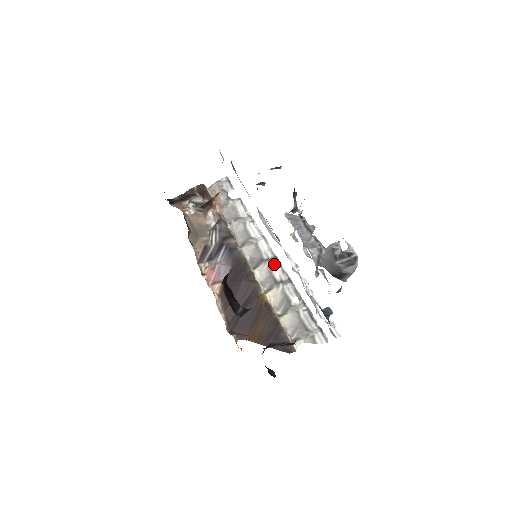
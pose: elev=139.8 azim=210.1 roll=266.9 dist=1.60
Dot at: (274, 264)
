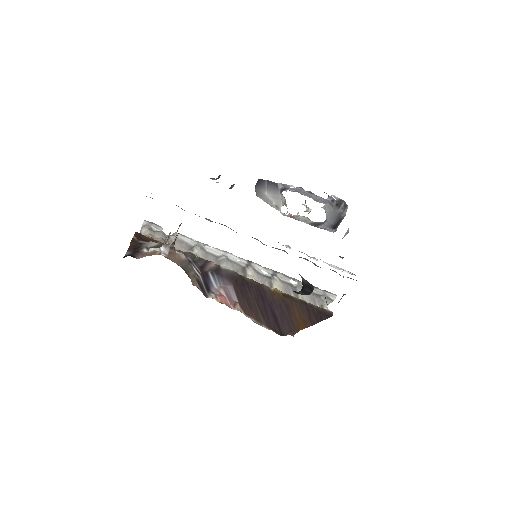
Dot at: (255, 266)
